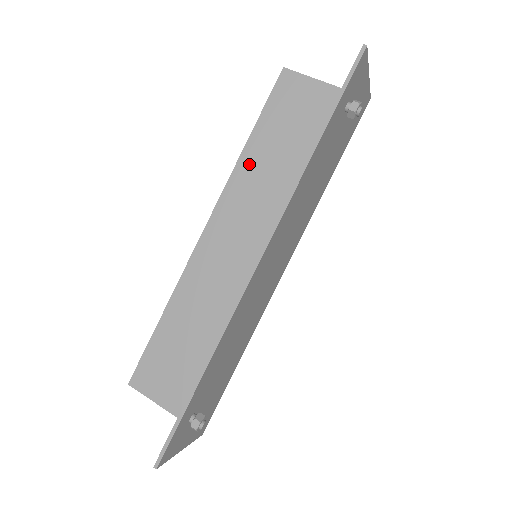
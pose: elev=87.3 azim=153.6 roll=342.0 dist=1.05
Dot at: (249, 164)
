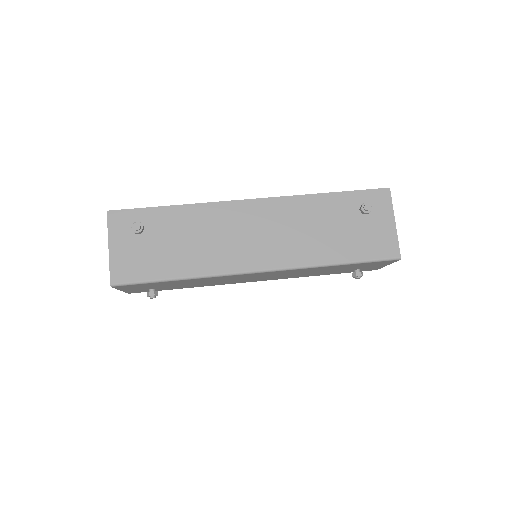
Dot at: occluded
